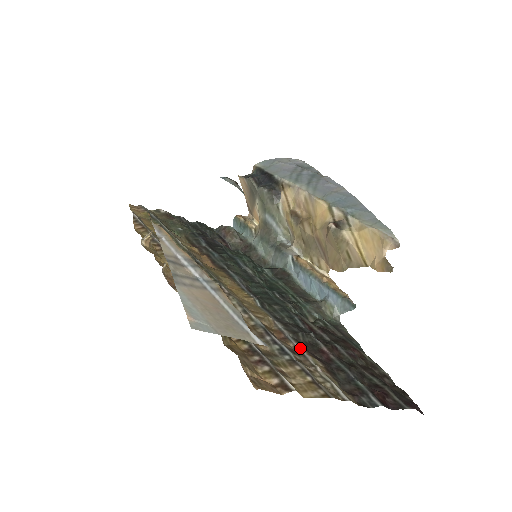
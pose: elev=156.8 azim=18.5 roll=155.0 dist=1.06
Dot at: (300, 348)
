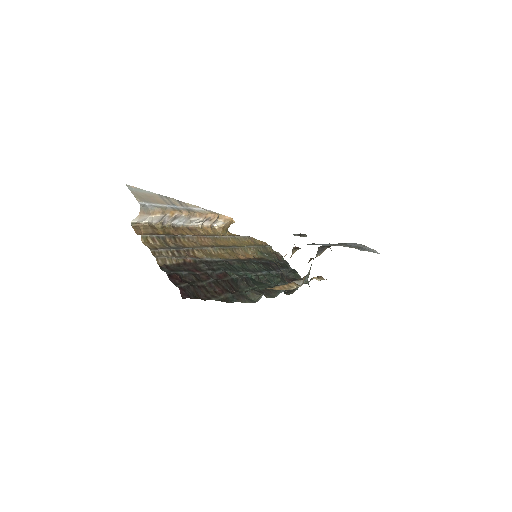
Dot at: (188, 259)
